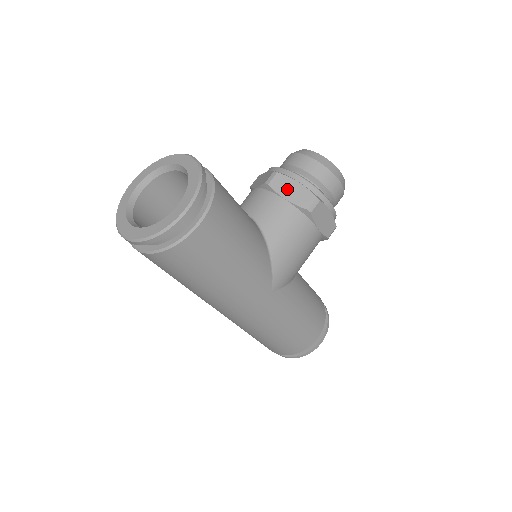
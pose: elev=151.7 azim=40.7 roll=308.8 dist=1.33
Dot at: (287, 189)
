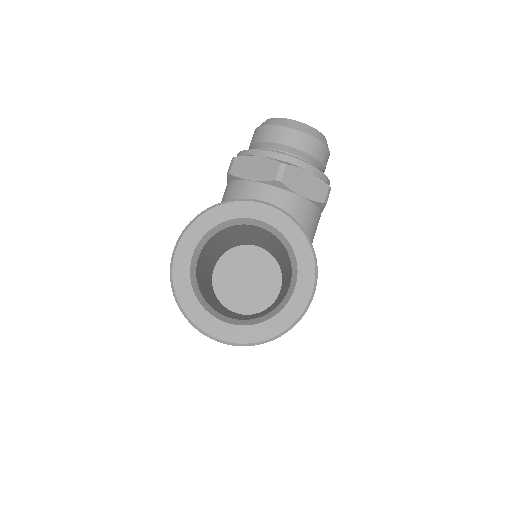
Dot at: (301, 183)
